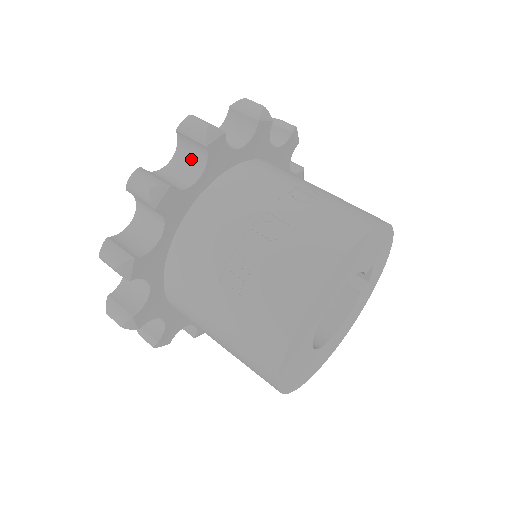
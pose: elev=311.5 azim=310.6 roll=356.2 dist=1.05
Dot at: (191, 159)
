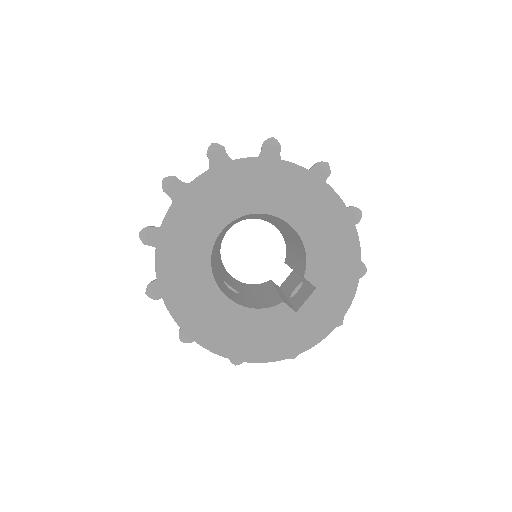
Dot at: occluded
